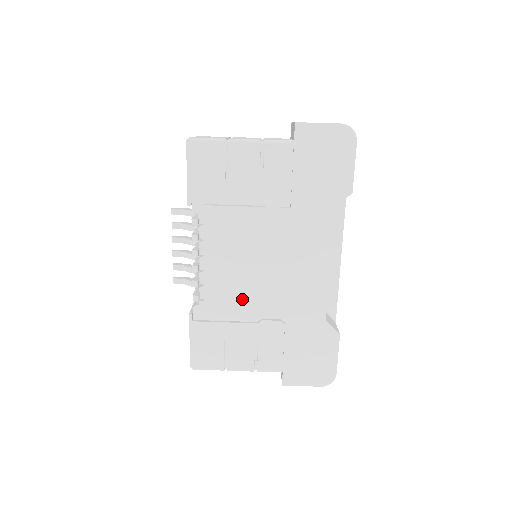
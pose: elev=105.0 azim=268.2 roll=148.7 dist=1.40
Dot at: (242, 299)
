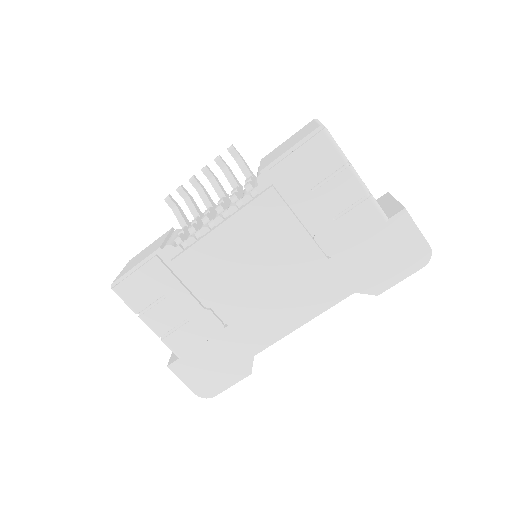
Dot at: (214, 280)
